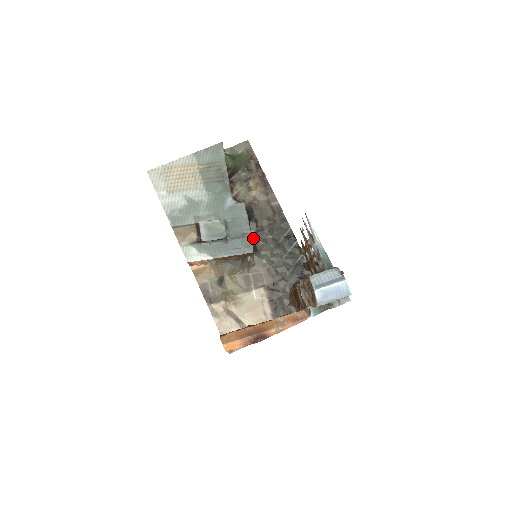
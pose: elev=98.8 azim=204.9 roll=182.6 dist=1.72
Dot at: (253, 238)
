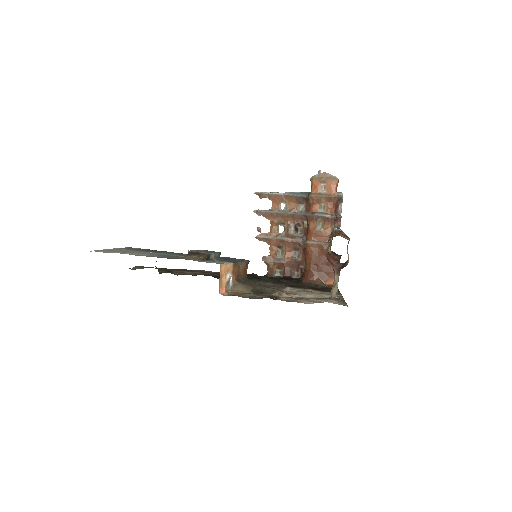
Dot at: occluded
